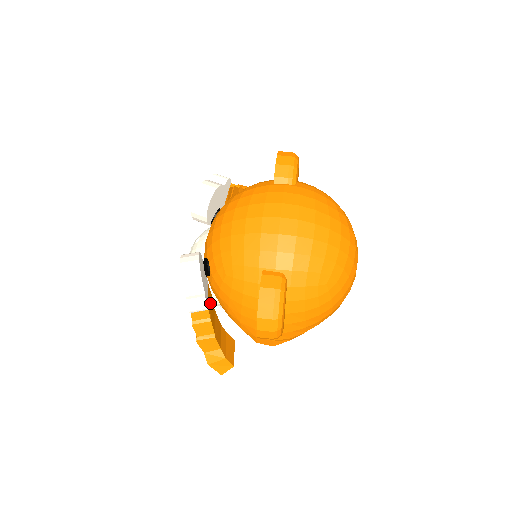
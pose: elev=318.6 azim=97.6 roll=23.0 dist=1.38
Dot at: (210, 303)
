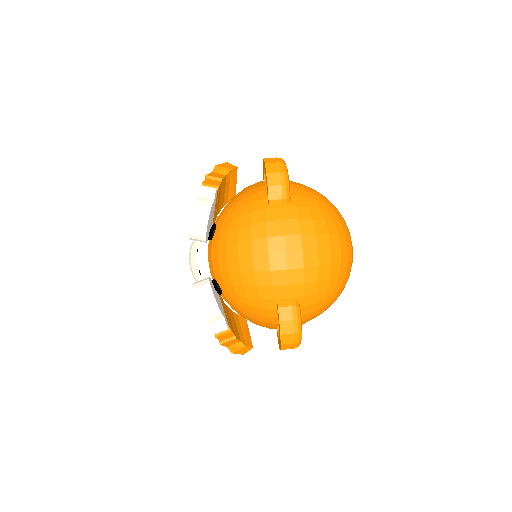
Dot at: (225, 311)
